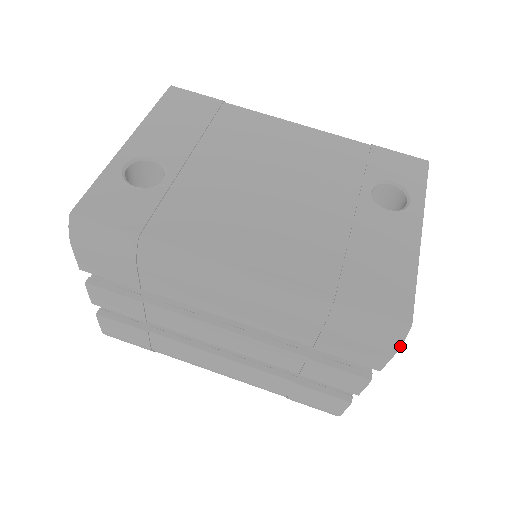
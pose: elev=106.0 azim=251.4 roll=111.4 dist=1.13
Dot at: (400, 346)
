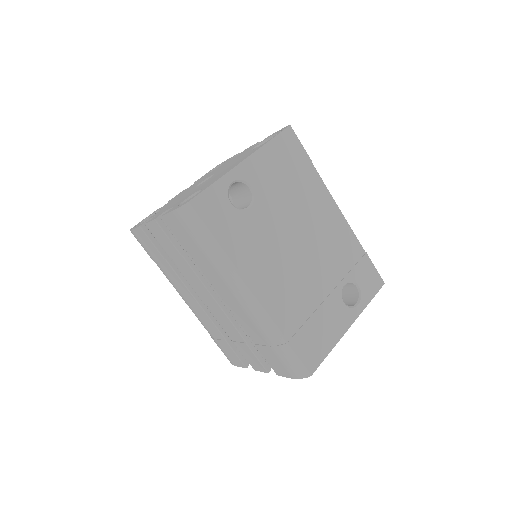
Dot at: occluded
